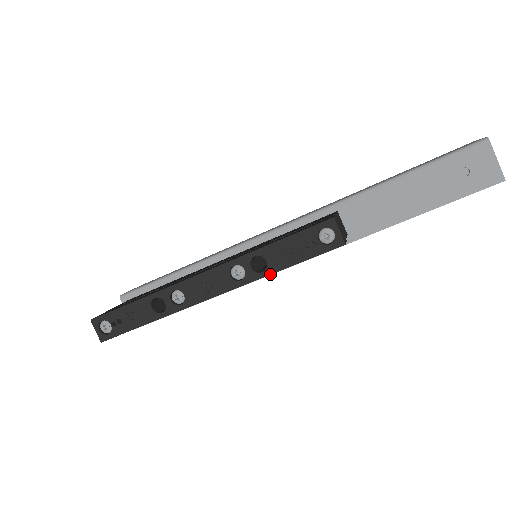
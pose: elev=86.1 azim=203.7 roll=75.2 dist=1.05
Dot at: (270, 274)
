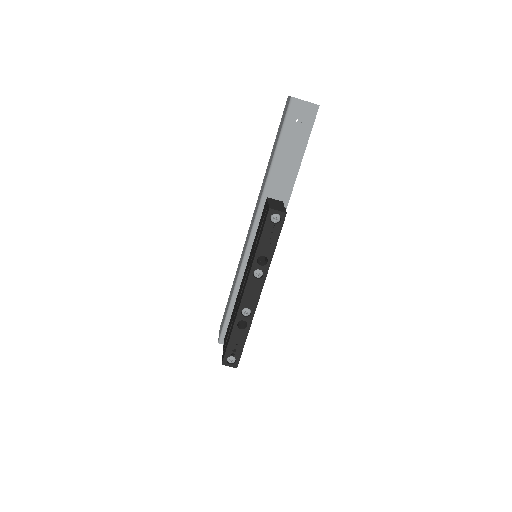
Dot at: occluded
